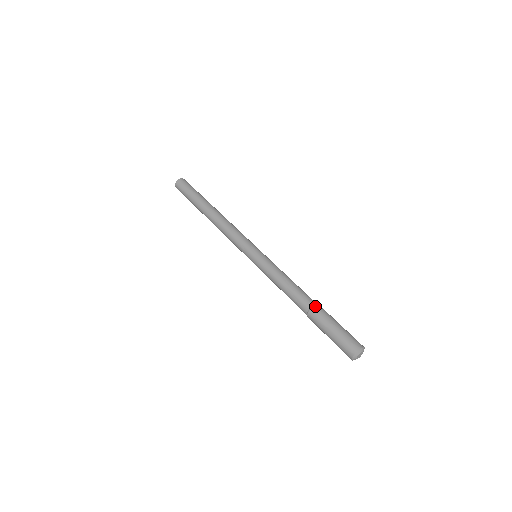
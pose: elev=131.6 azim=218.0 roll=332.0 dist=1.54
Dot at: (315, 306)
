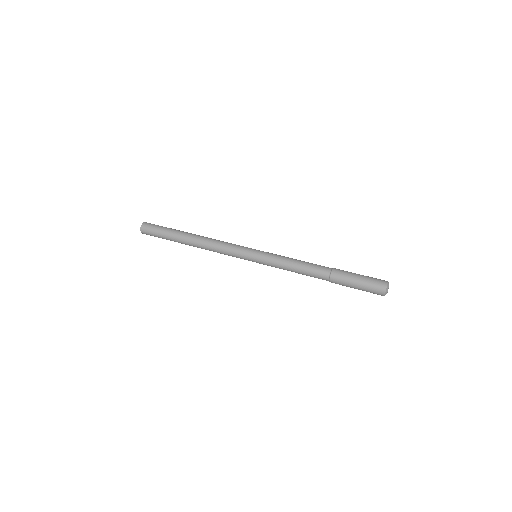
Dot at: (333, 268)
